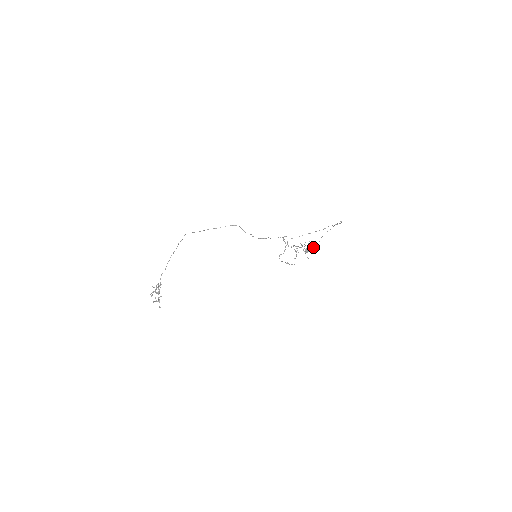
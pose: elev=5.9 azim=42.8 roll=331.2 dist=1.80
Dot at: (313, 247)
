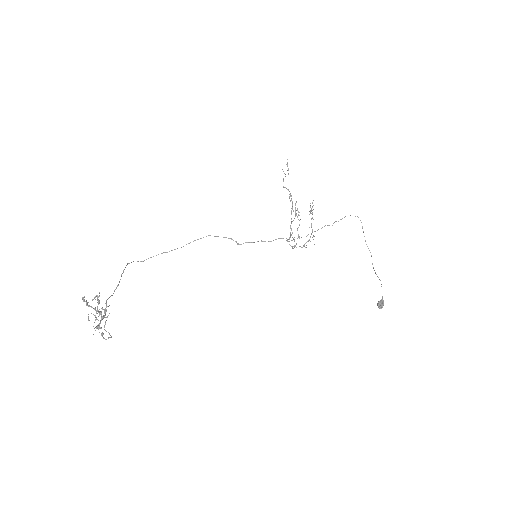
Dot at: occluded
